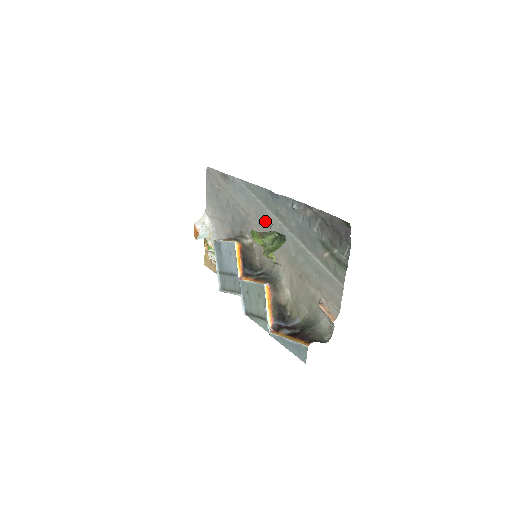
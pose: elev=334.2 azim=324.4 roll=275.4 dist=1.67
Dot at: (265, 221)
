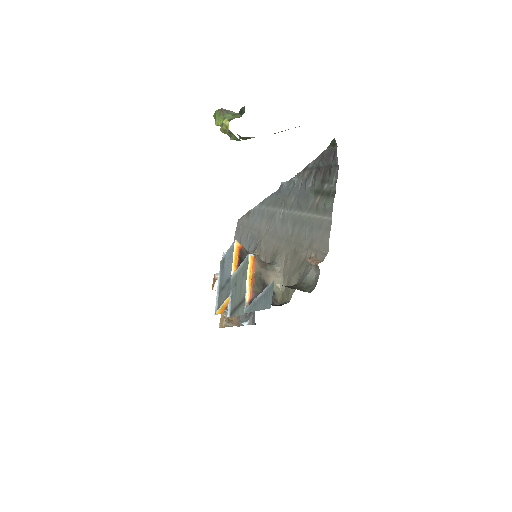
Dot at: (272, 222)
